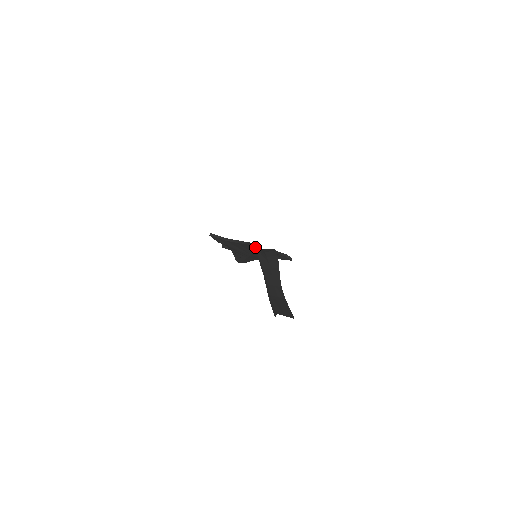
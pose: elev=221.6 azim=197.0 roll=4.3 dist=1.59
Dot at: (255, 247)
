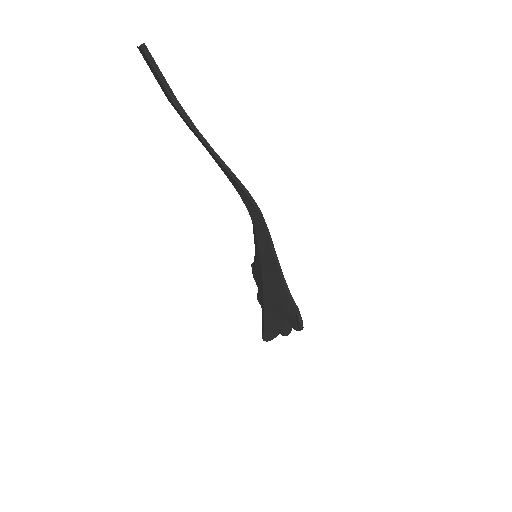
Dot at: occluded
